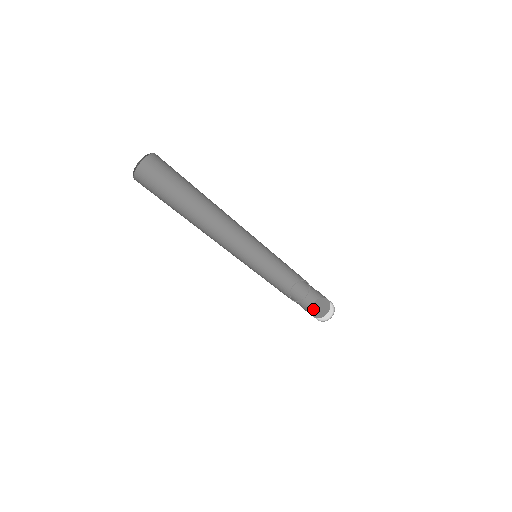
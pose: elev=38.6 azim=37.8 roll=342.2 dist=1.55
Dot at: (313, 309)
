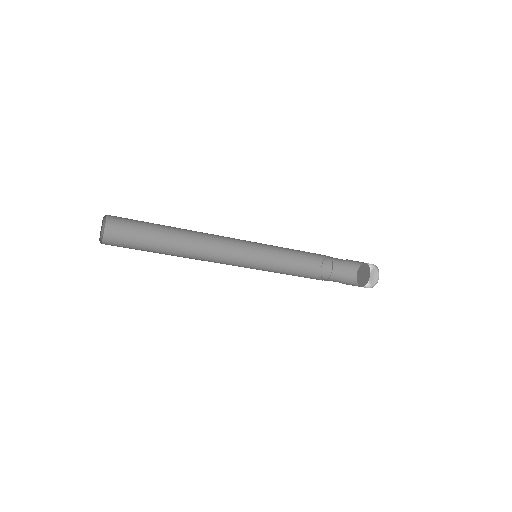
Dot at: (358, 275)
